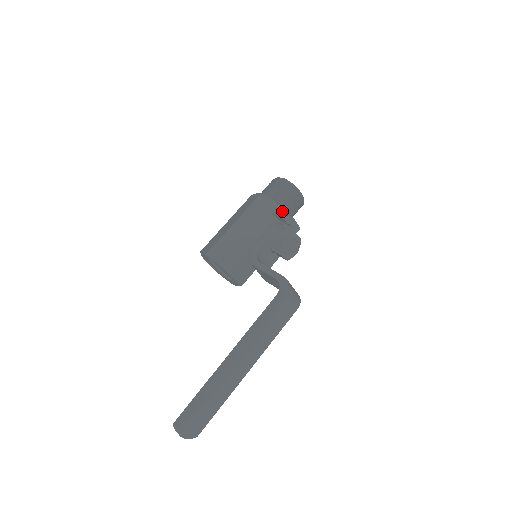
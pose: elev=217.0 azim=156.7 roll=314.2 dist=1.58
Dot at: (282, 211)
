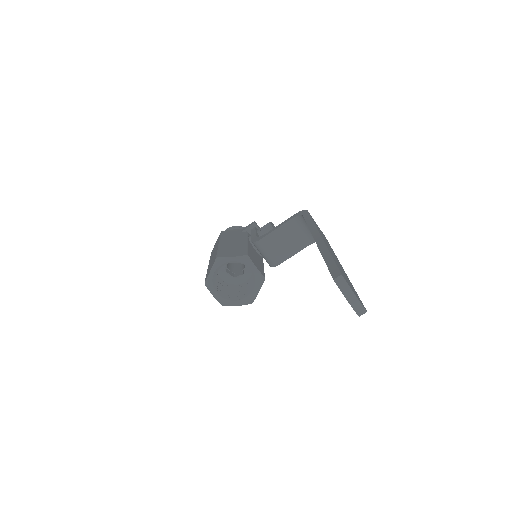
Dot at: (248, 225)
